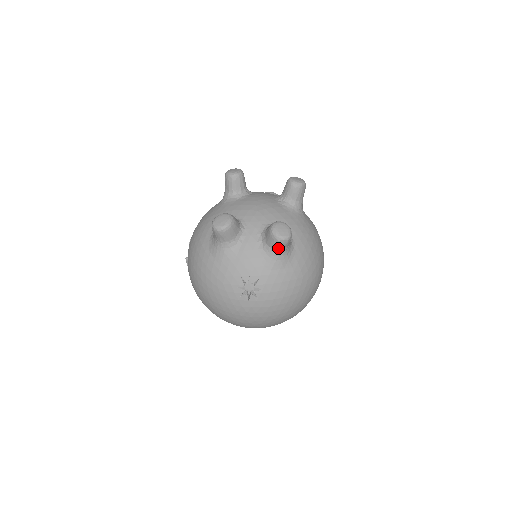
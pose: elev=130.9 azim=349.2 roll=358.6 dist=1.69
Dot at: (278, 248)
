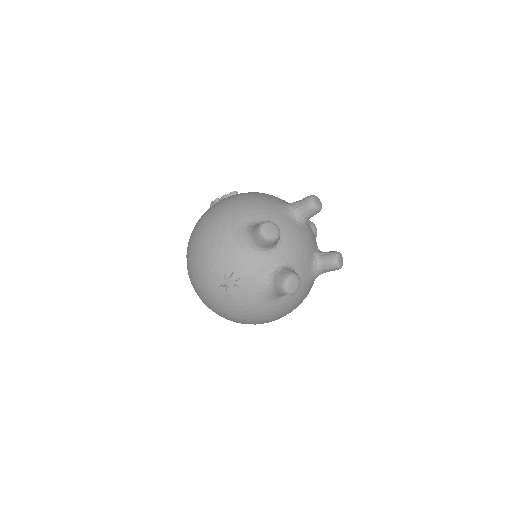
Dot at: (276, 289)
